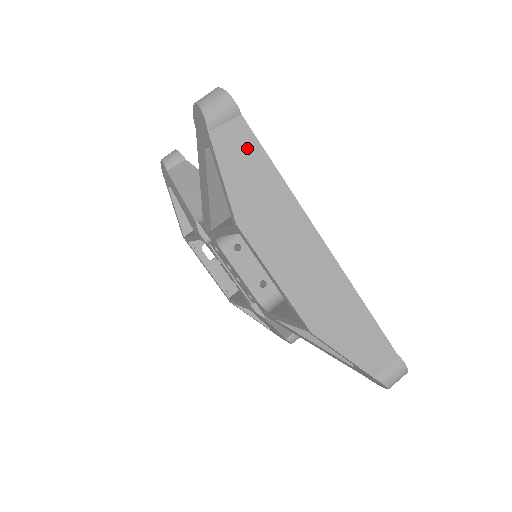
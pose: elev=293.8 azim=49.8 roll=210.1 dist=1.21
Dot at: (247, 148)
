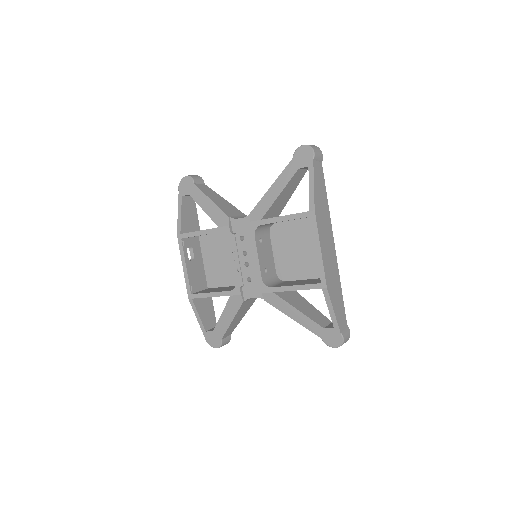
Dot at: (321, 179)
